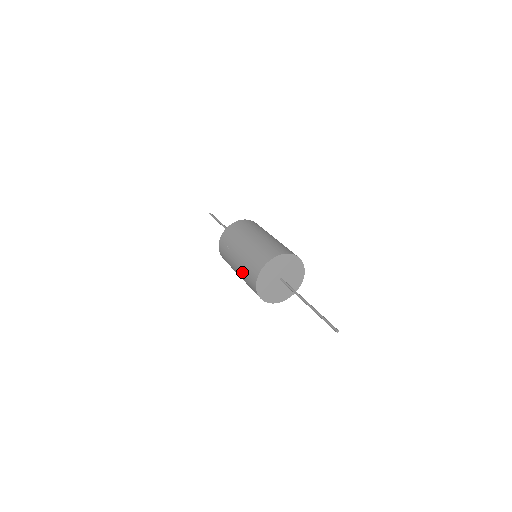
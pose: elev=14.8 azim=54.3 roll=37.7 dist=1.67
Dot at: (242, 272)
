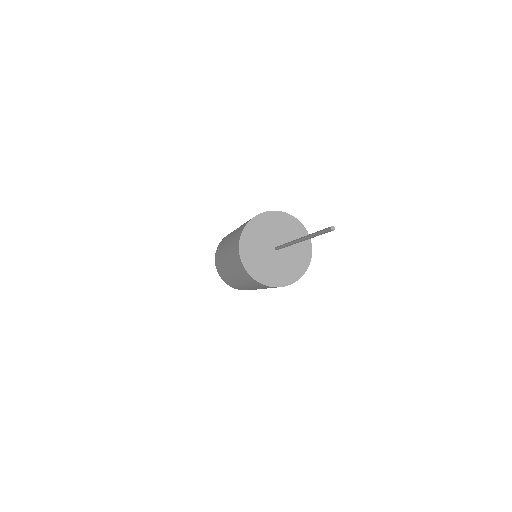
Dot at: (230, 261)
